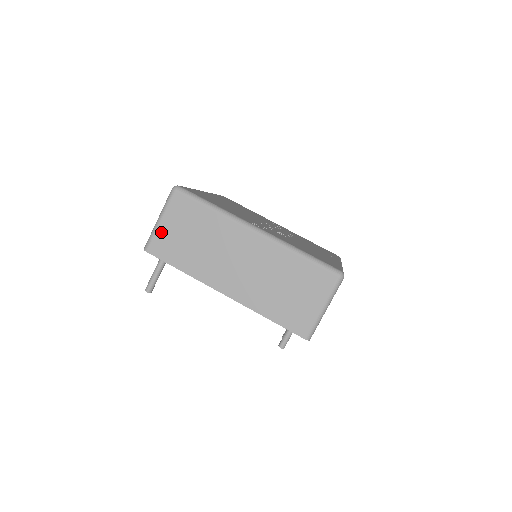
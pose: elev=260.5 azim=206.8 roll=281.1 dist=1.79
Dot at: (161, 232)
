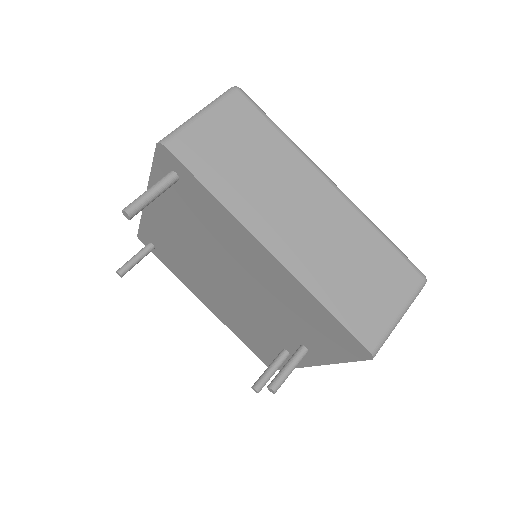
Dot at: (198, 129)
